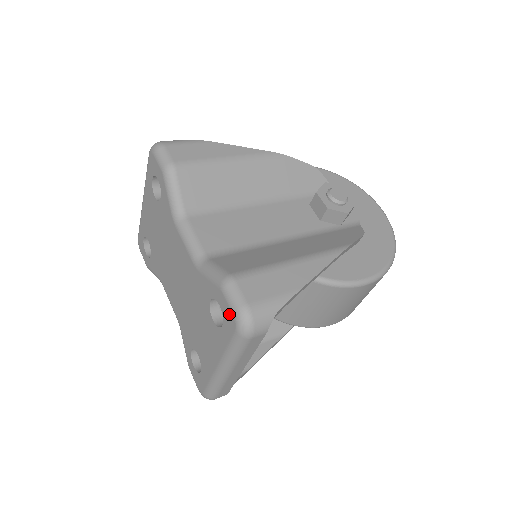
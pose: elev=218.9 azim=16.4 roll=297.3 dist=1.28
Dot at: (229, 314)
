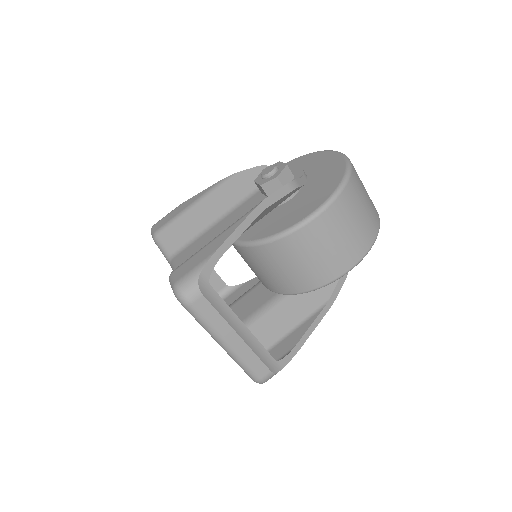
Dot at: occluded
